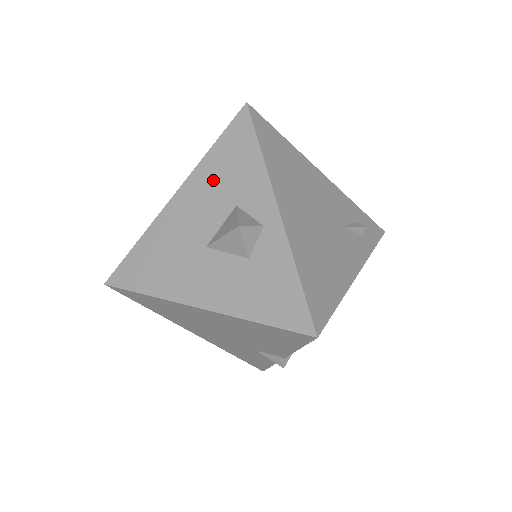
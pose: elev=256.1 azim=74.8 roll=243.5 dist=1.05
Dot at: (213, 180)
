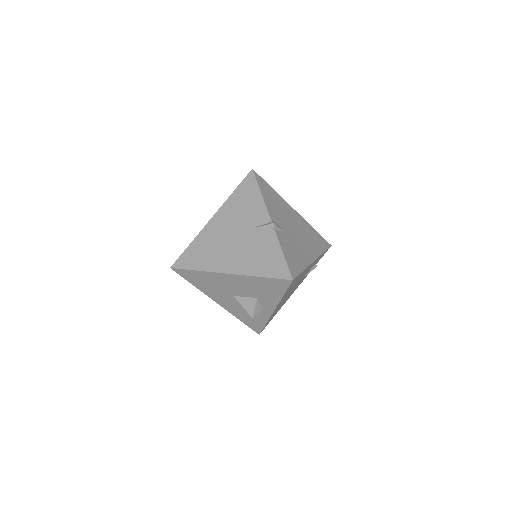
Dot at: (253, 285)
